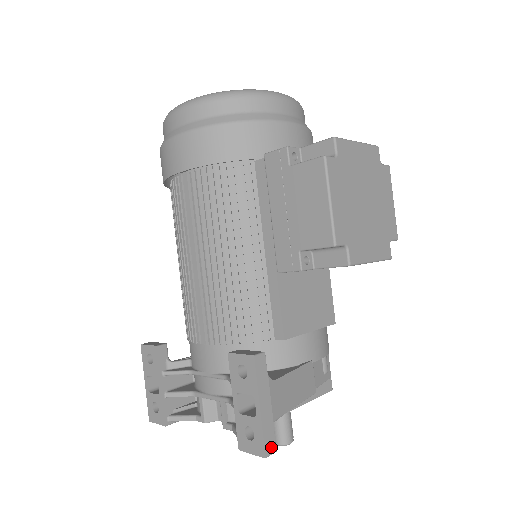
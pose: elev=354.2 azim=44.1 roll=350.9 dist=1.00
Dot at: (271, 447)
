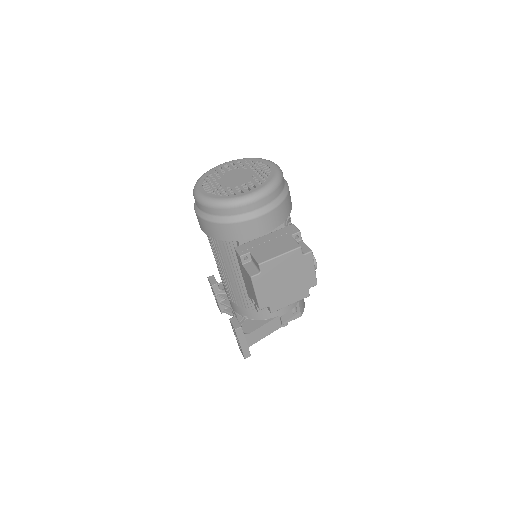
Dot at: (248, 355)
